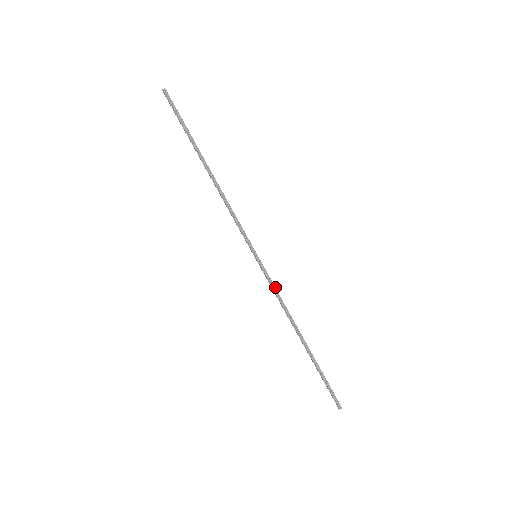
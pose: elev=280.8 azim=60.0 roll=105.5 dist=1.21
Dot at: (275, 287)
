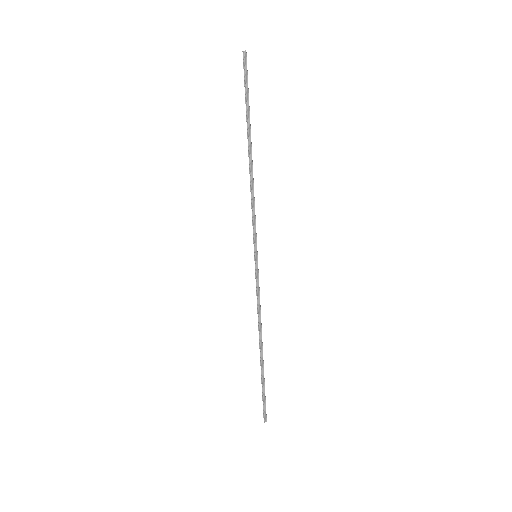
Dot at: occluded
